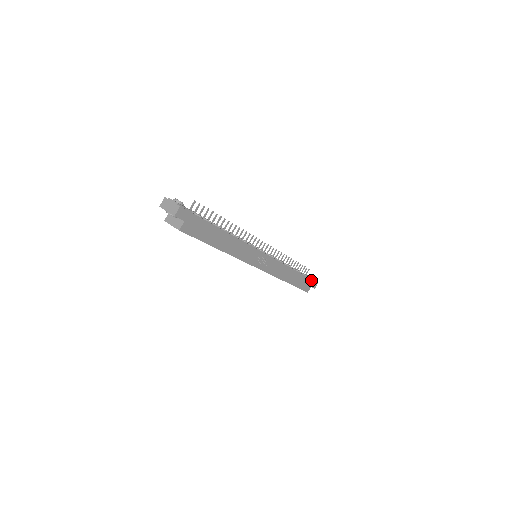
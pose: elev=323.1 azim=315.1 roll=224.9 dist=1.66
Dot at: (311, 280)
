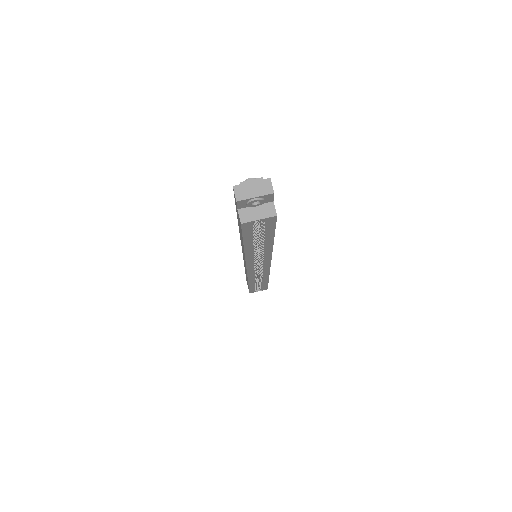
Dot at: occluded
